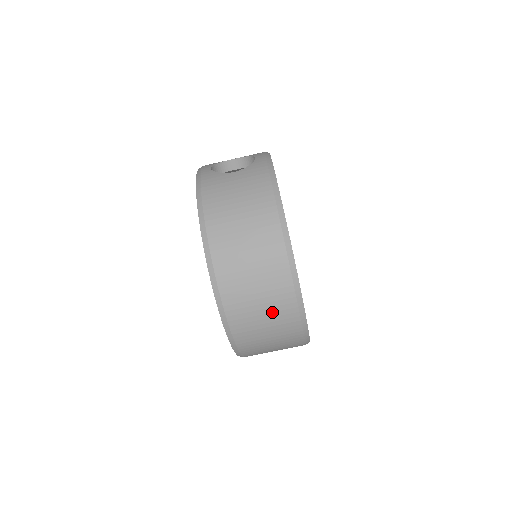
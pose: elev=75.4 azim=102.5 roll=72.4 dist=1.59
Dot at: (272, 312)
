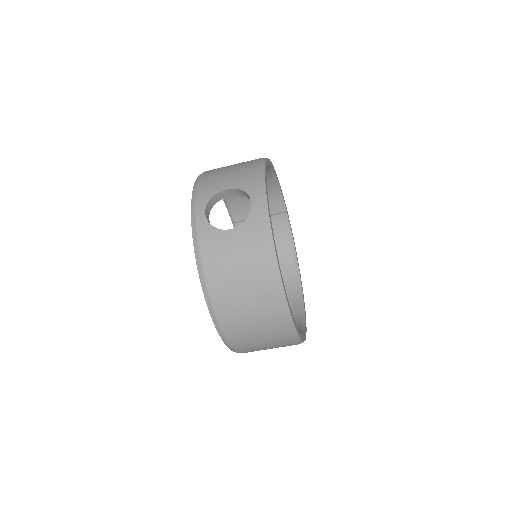
Dot at: (274, 345)
